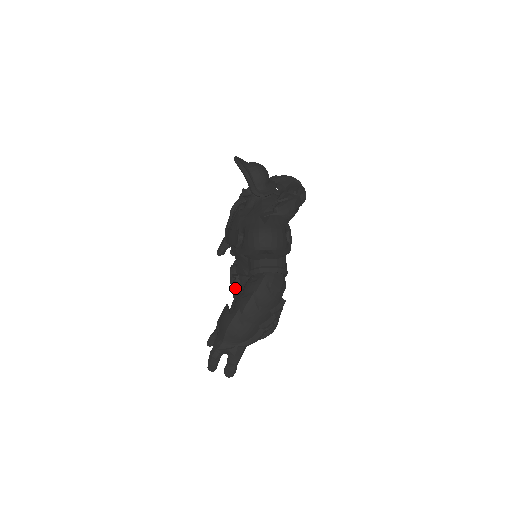
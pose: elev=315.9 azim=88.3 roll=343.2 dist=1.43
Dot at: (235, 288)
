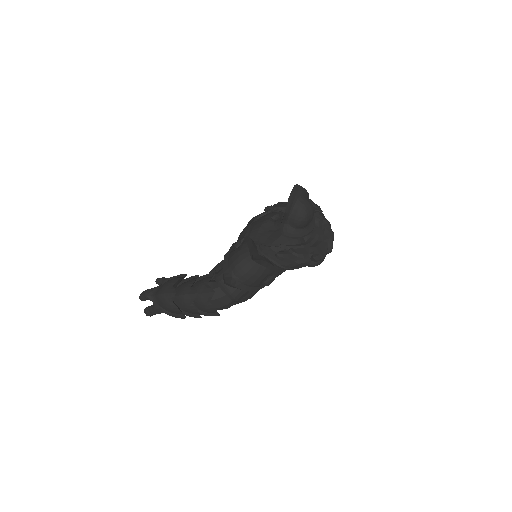
Dot at: occluded
